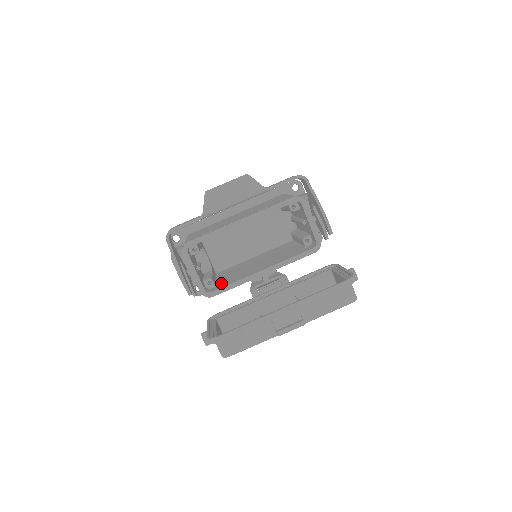
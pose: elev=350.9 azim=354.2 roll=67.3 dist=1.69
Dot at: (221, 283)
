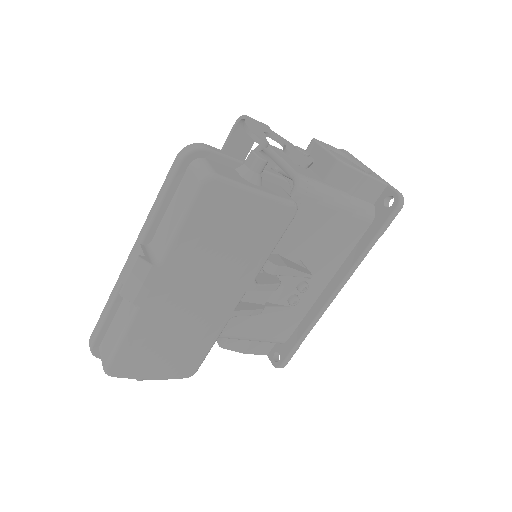
Dot at: occluded
